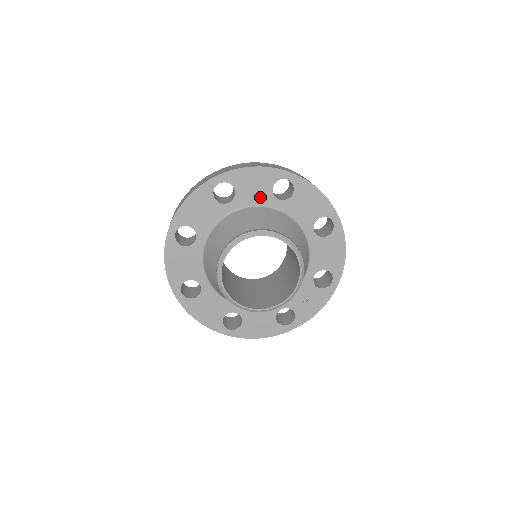
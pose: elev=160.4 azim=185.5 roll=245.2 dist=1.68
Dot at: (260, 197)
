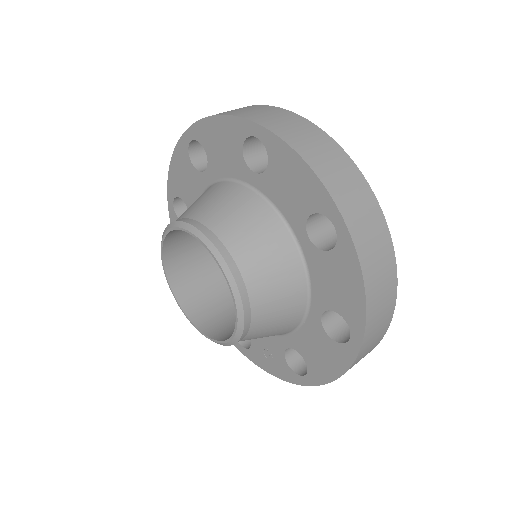
Dot at: (290, 207)
